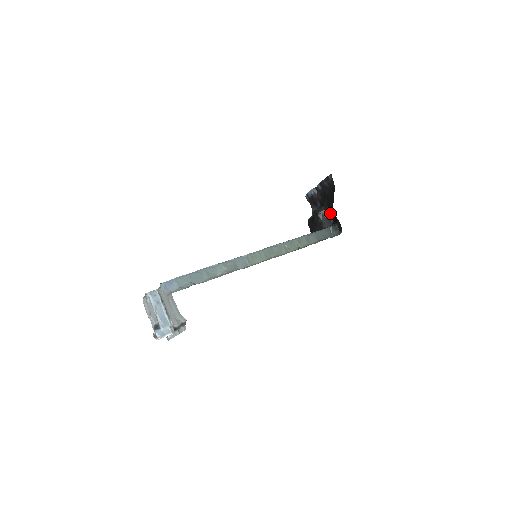
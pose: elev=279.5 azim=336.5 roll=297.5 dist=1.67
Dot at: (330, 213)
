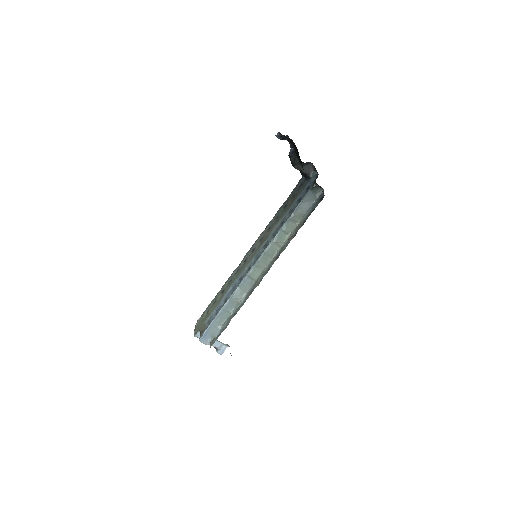
Dot at: occluded
